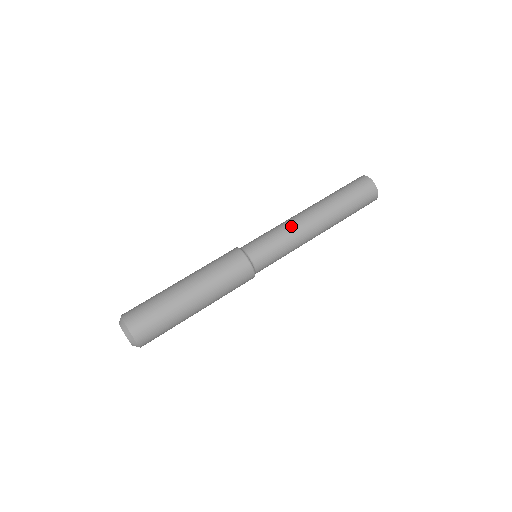
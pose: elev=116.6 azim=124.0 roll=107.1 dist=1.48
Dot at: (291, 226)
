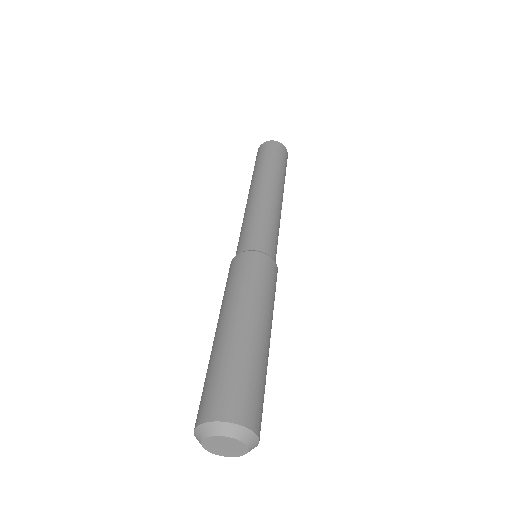
Dot at: (272, 208)
